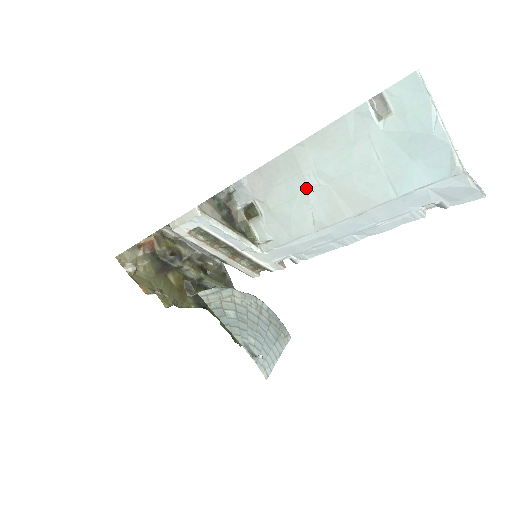
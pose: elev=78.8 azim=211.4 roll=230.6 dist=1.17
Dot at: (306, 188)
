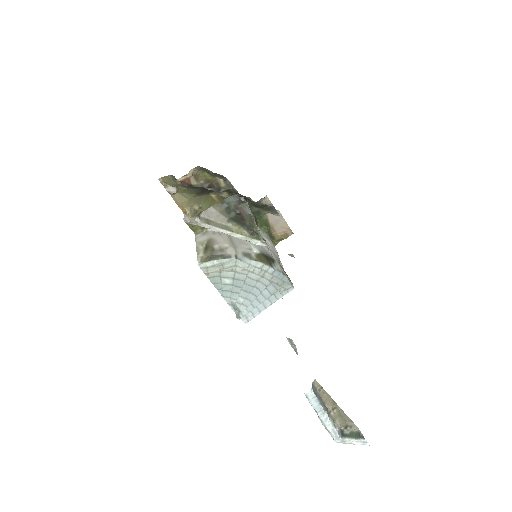
Dot at: occluded
